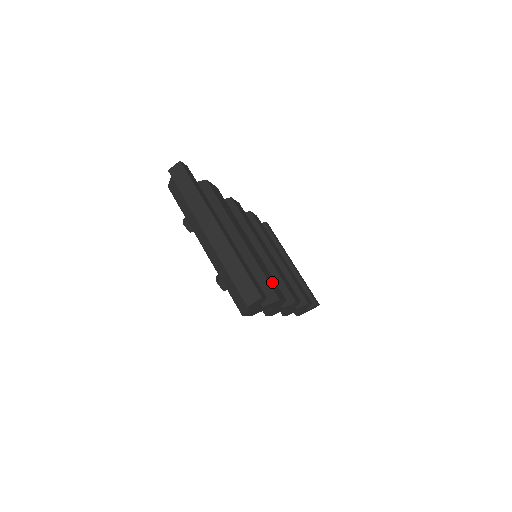
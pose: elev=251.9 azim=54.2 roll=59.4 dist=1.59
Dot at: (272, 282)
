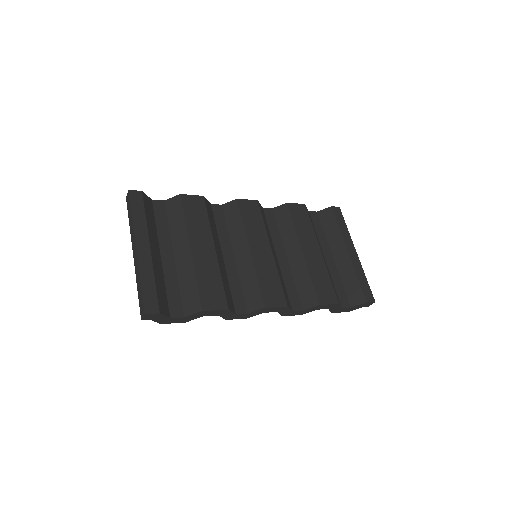
Dot at: (211, 292)
